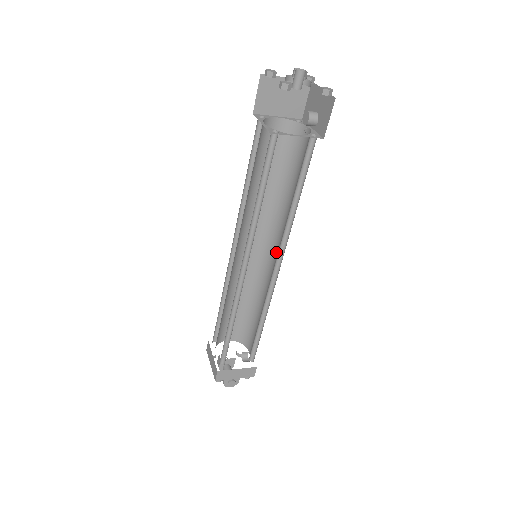
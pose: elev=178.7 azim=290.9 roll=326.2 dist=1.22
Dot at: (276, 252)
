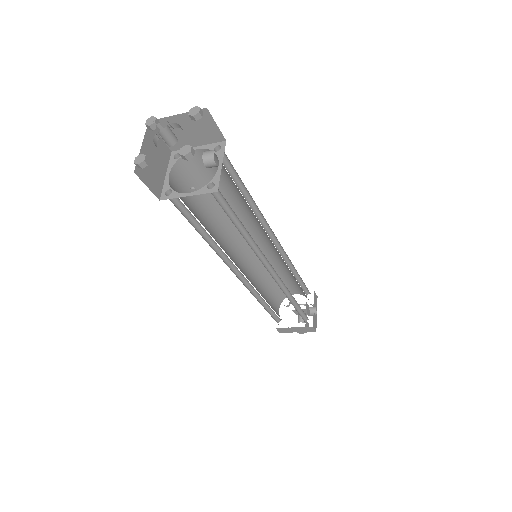
Dot at: occluded
